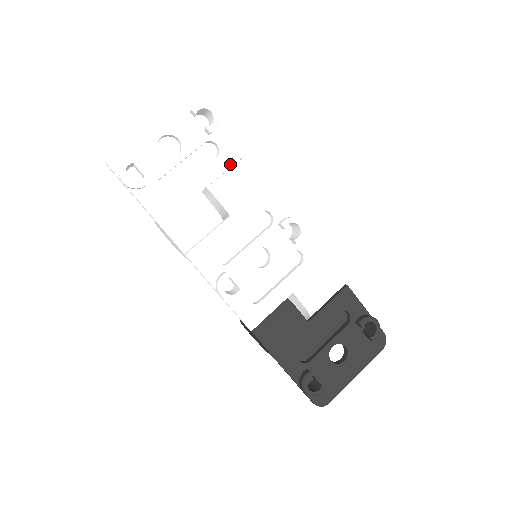
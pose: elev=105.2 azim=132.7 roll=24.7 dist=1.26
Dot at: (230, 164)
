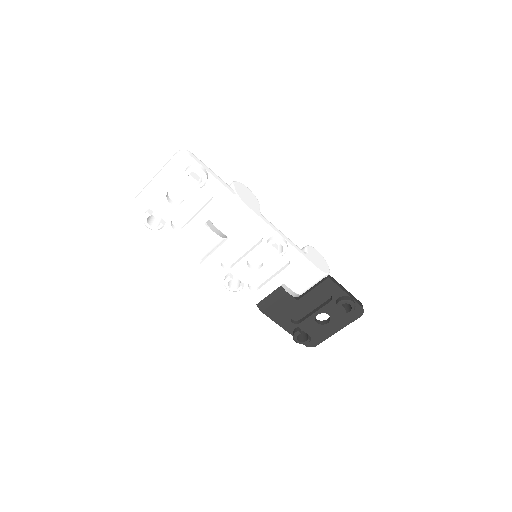
Dot at: (223, 204)
